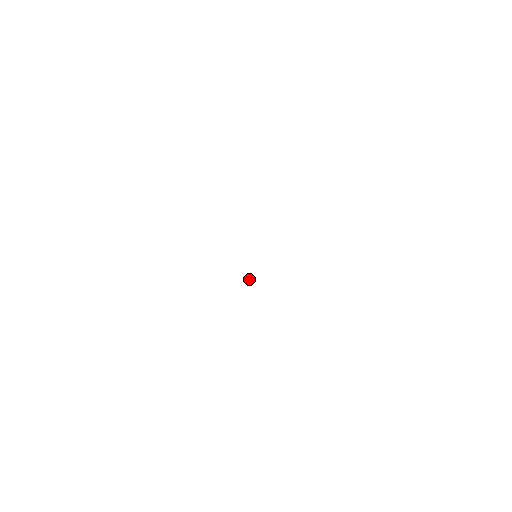
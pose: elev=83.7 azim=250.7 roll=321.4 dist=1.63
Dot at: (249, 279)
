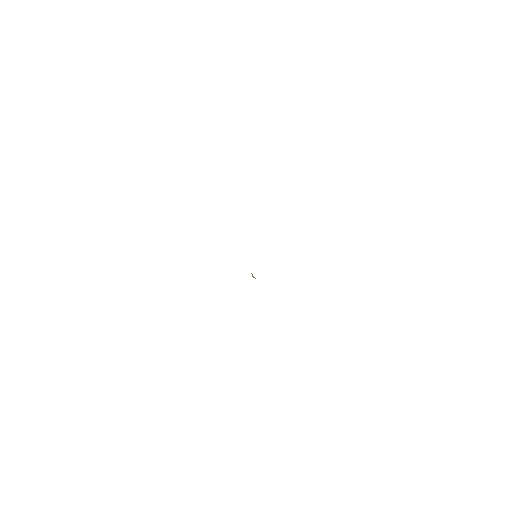
Dot at: (253, 276)
